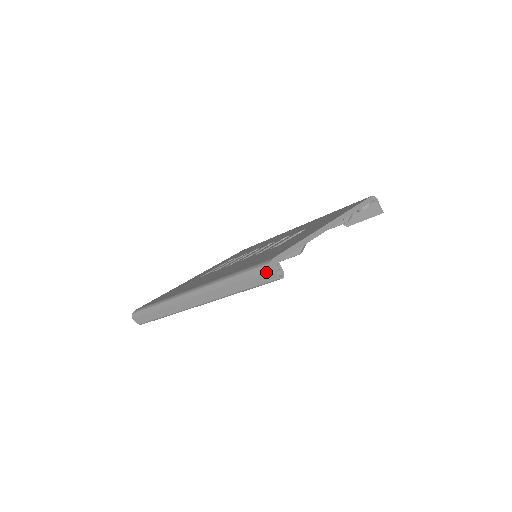
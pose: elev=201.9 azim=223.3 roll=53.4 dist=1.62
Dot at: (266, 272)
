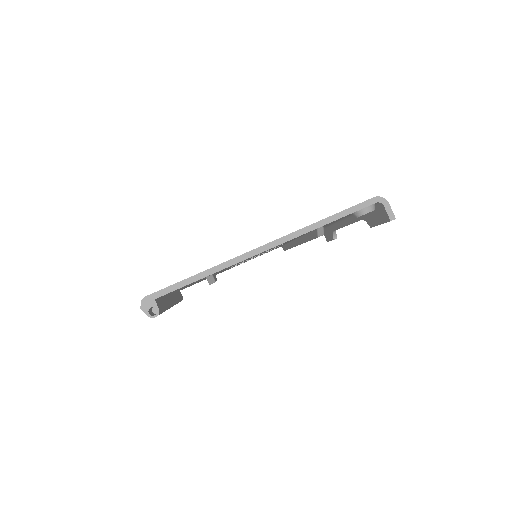
Dot at: (142, 308)
